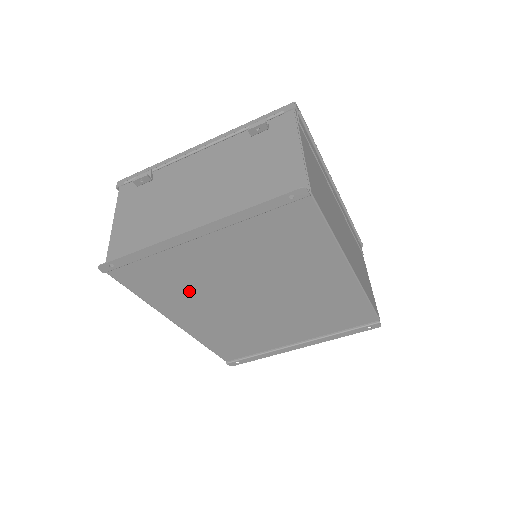
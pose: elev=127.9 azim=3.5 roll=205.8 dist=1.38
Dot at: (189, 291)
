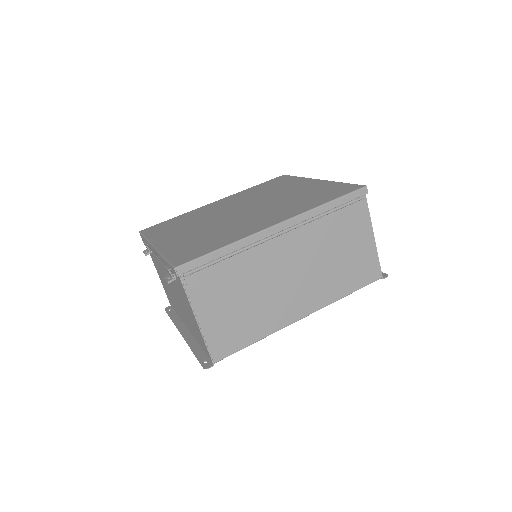
Dot at: occluded
